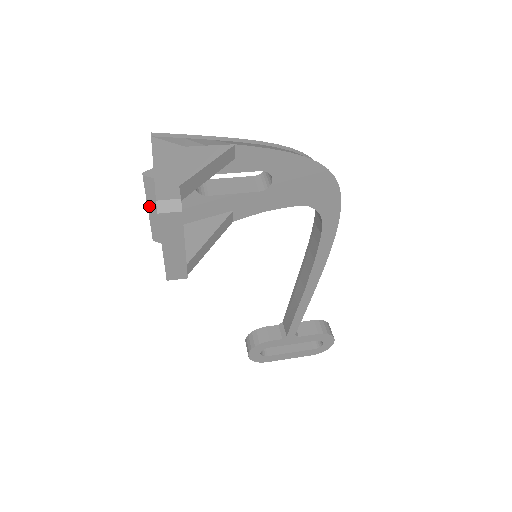
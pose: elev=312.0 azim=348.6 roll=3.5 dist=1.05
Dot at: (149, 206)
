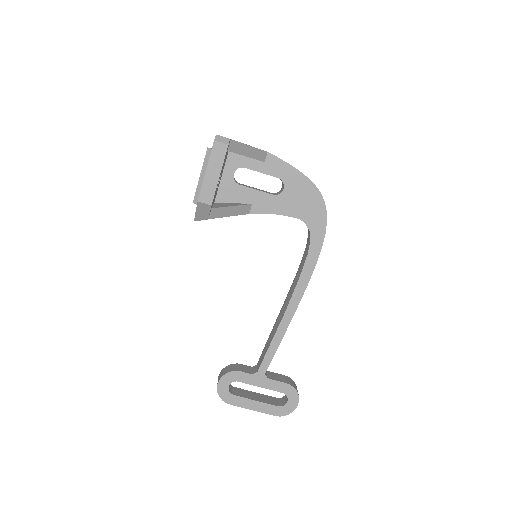
Dot at: (202, 172)
